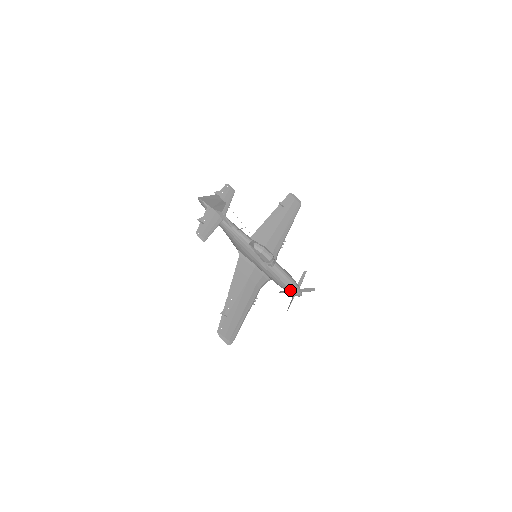
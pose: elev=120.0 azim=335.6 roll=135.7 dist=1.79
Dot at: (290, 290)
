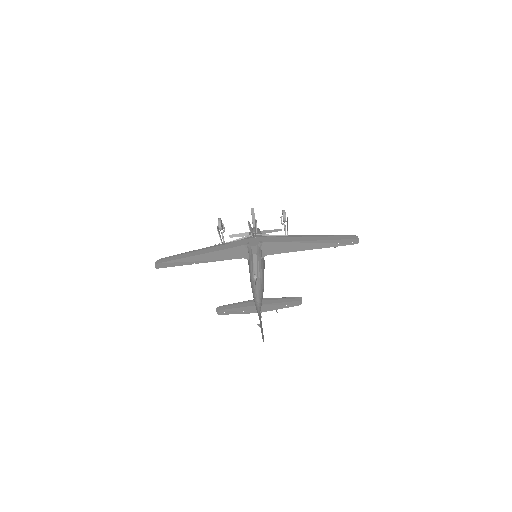
Dot at: occluded
